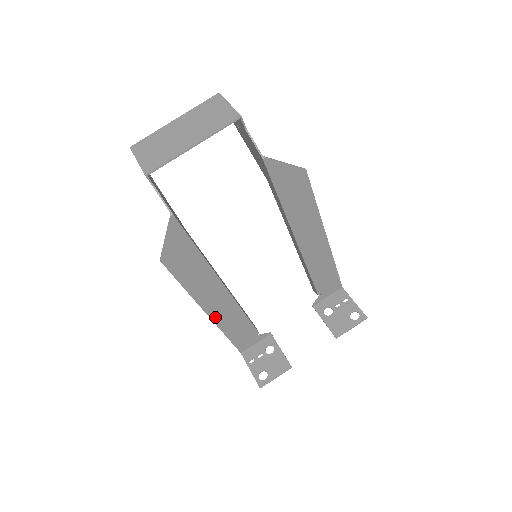
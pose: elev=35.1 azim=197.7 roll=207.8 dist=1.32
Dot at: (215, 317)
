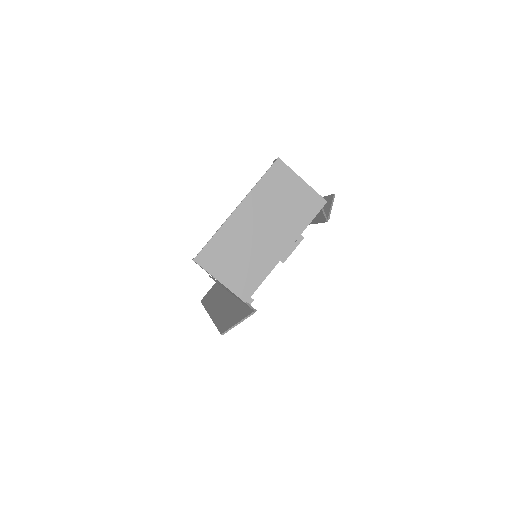
Dot at: occluded
